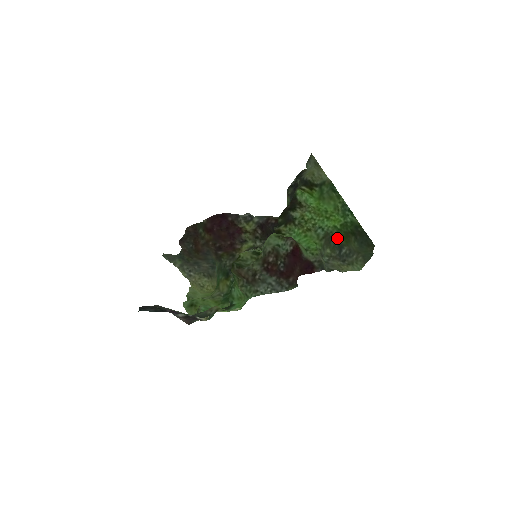
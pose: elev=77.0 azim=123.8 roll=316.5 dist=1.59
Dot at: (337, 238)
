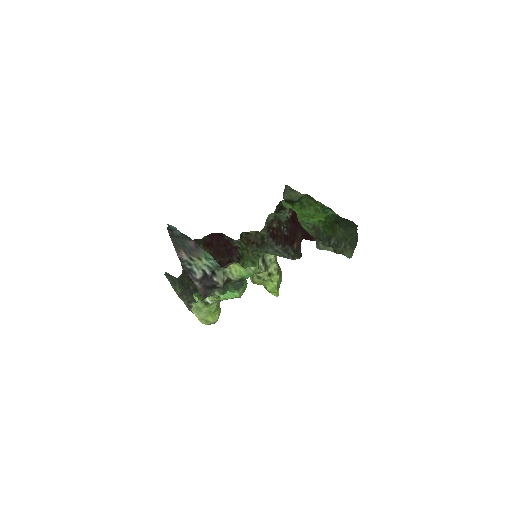
Dot at: (324, 230)
